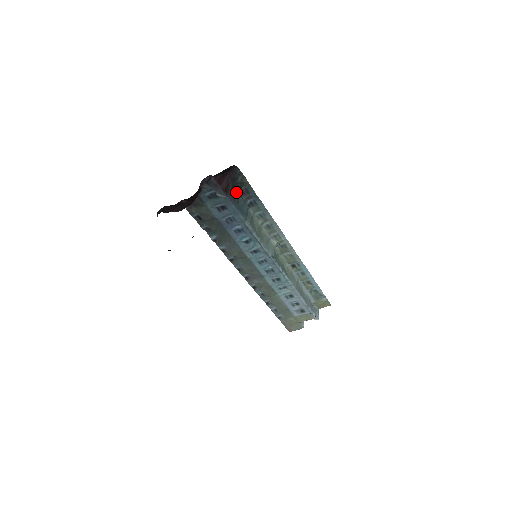
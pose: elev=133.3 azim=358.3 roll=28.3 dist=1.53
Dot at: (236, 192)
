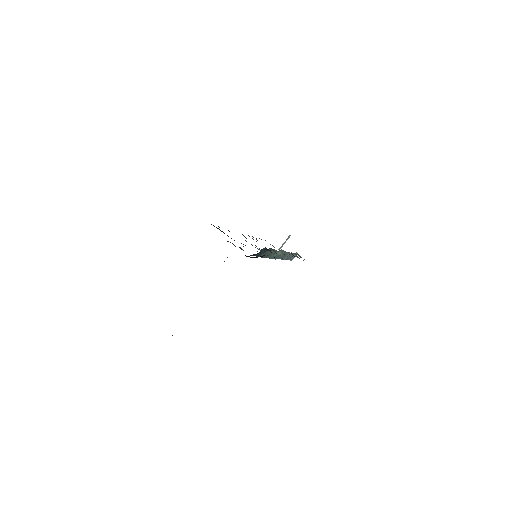
Dot at: (262, 249)
